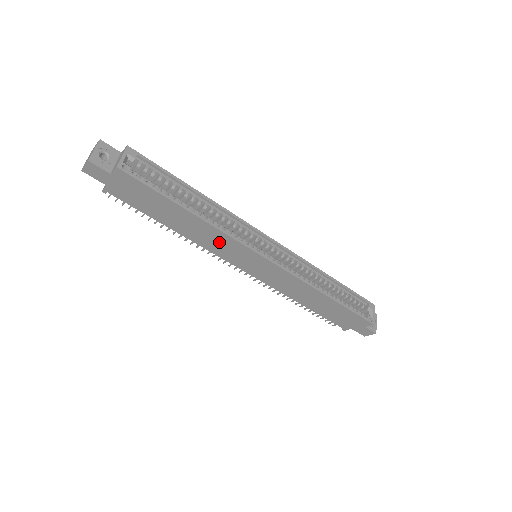
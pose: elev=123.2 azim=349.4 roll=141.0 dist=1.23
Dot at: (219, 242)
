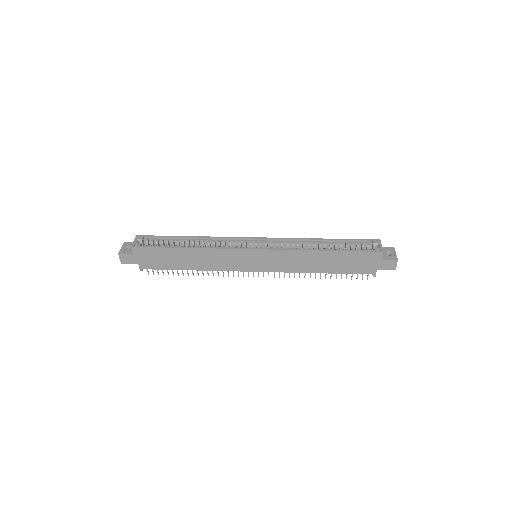
Dot at: (220, 258)
